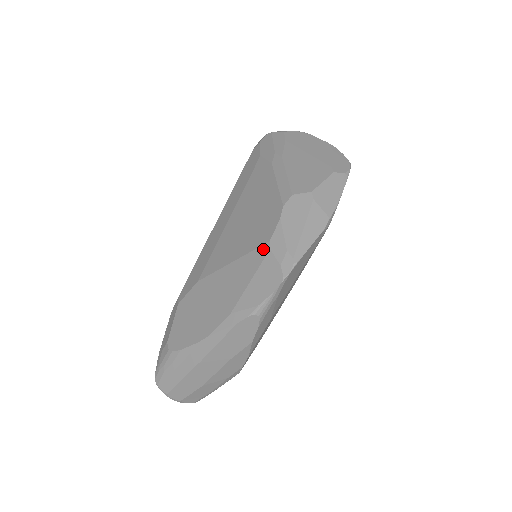
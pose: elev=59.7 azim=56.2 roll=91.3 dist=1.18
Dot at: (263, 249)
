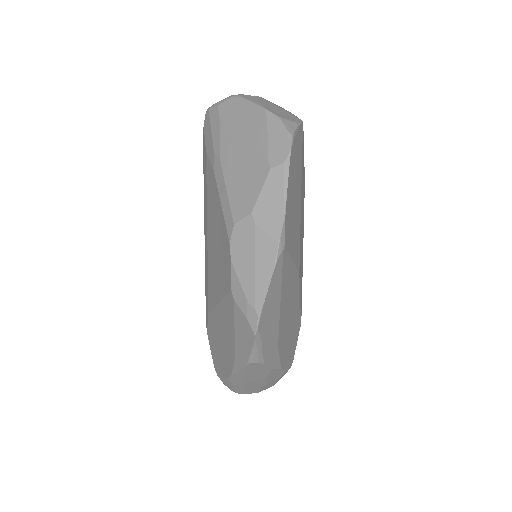
Dot at: (230, 298)
